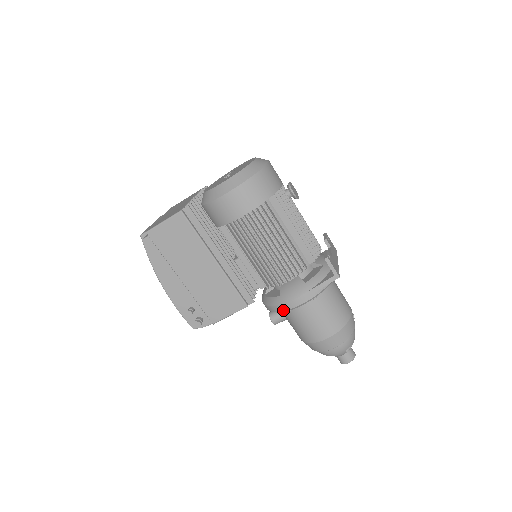
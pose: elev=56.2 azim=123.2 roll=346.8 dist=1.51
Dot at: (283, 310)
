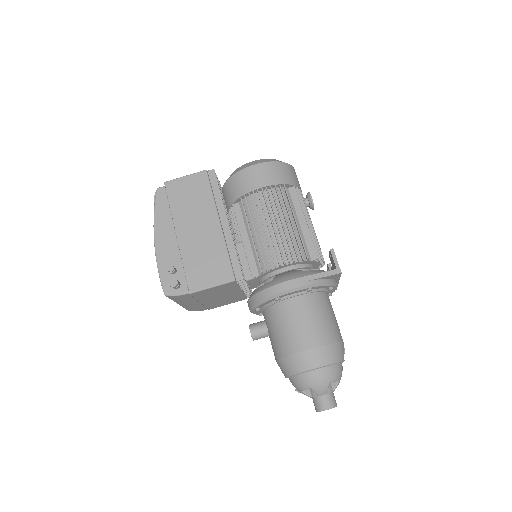
Dot at: (272, 294)
